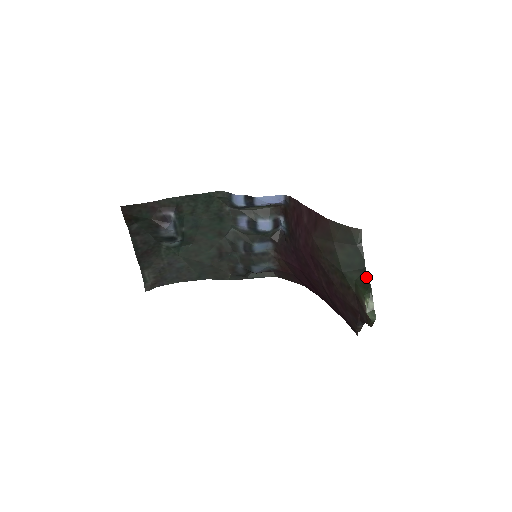
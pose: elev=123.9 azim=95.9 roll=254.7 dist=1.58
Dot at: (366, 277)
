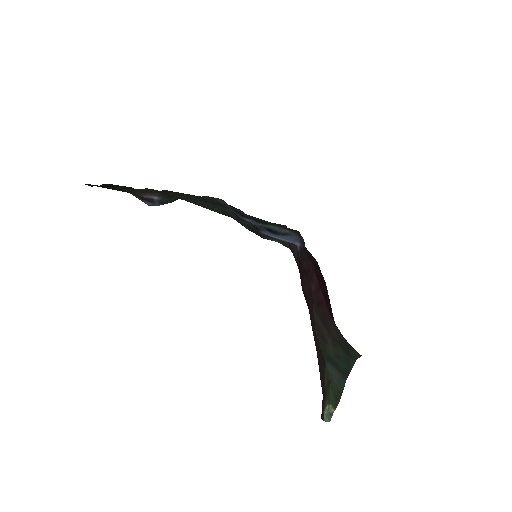
Dot at: (342, 387)
